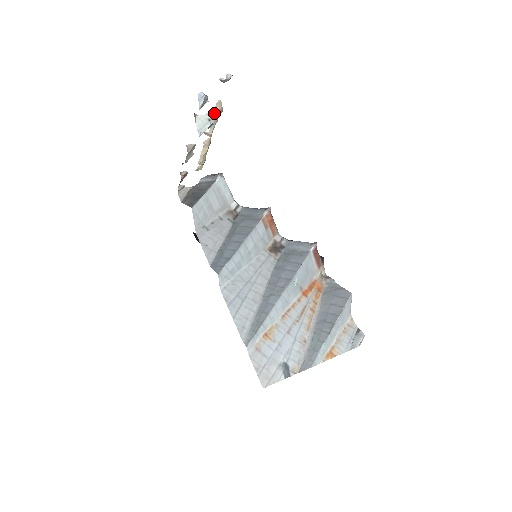
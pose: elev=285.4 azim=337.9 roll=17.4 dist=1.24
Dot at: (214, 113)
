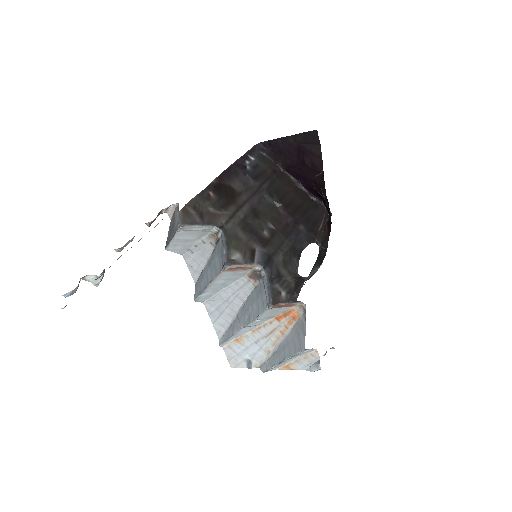
Dot at: occluded
